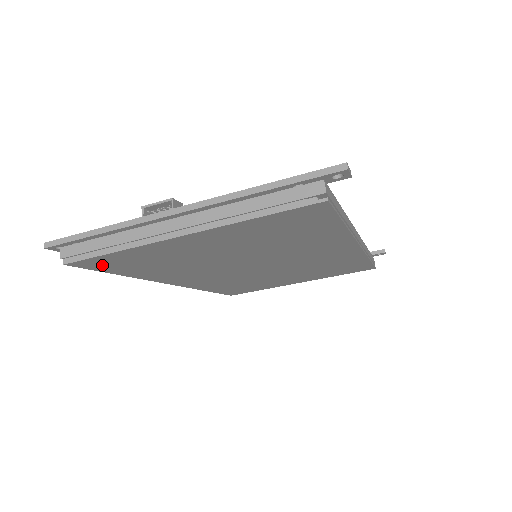
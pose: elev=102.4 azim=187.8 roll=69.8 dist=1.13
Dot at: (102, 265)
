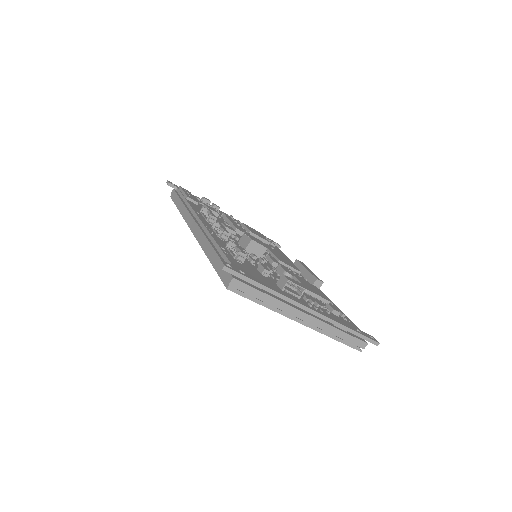
Dot at: occluded
